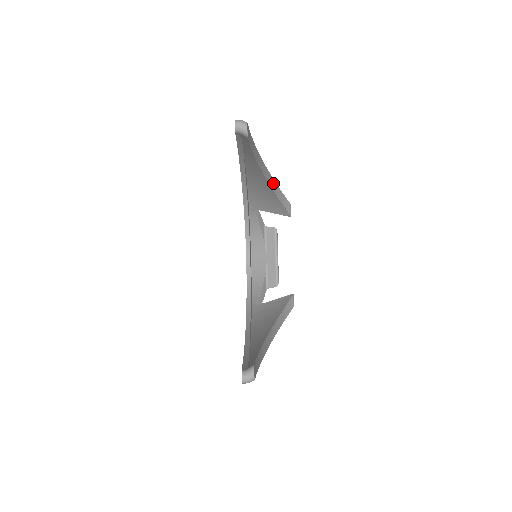
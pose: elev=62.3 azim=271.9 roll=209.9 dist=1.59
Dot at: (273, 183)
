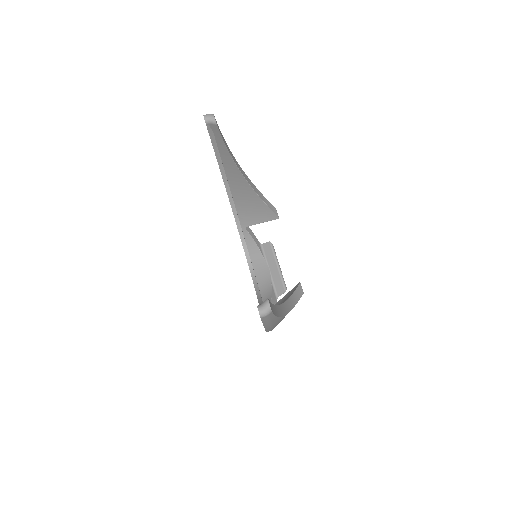
Dot at: (254, 187)
